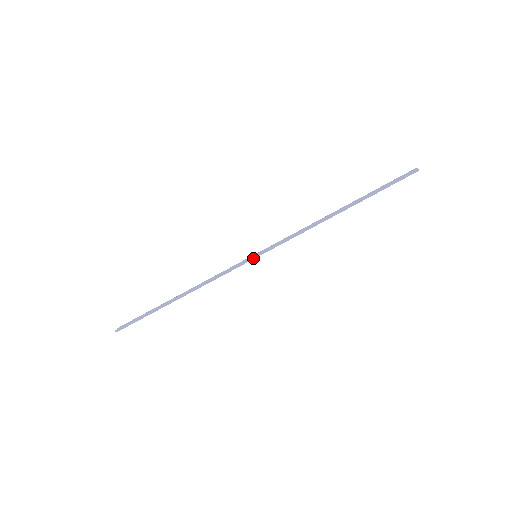
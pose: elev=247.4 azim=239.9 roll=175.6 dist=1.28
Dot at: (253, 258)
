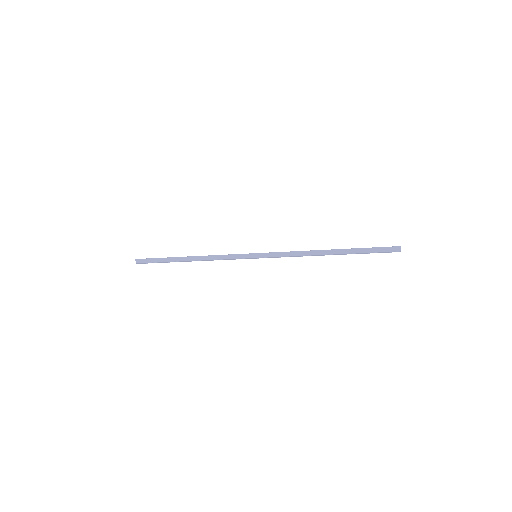
Dot at: (254, 258)
